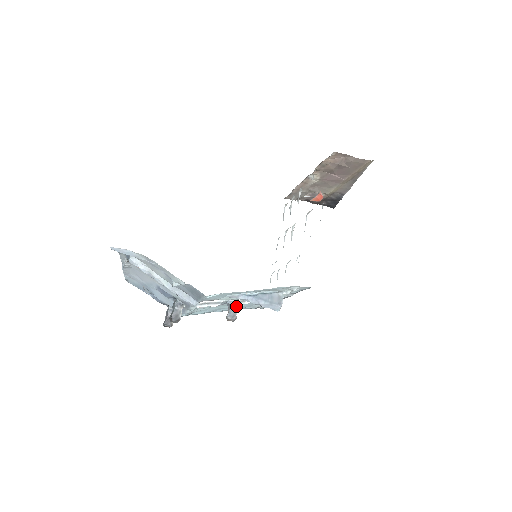
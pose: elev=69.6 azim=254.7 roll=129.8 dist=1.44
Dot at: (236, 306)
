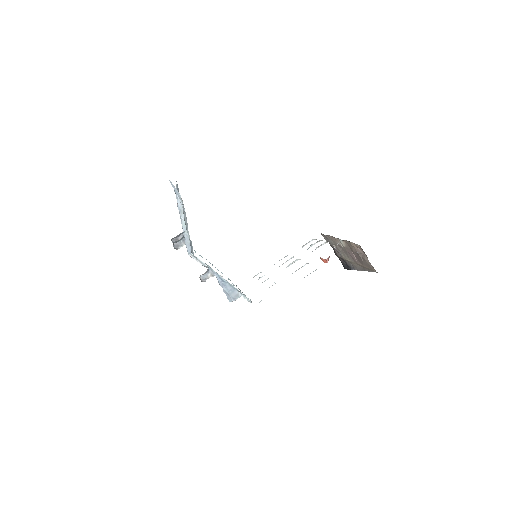
Dot at: (211, 275)
